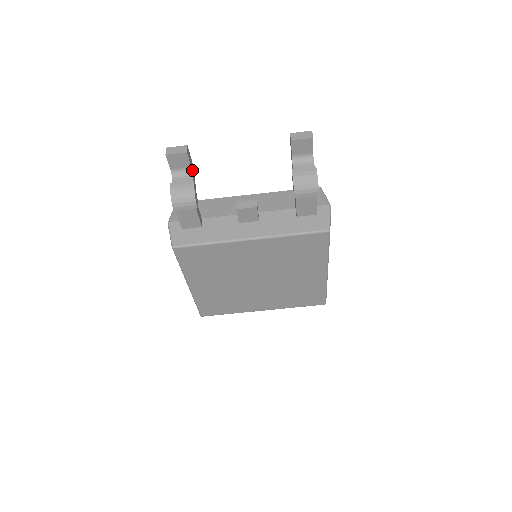
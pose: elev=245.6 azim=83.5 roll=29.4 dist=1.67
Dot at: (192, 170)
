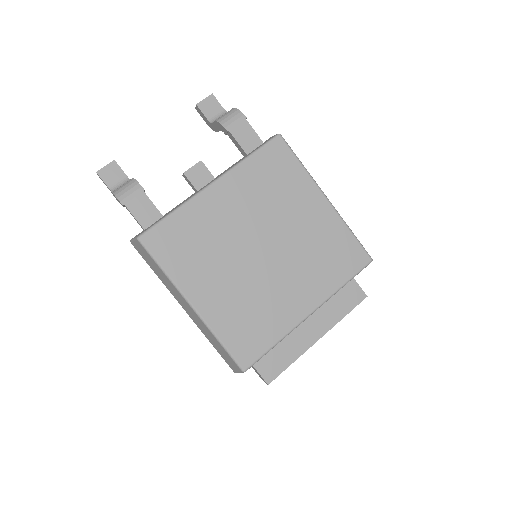
Dot at: occluded
